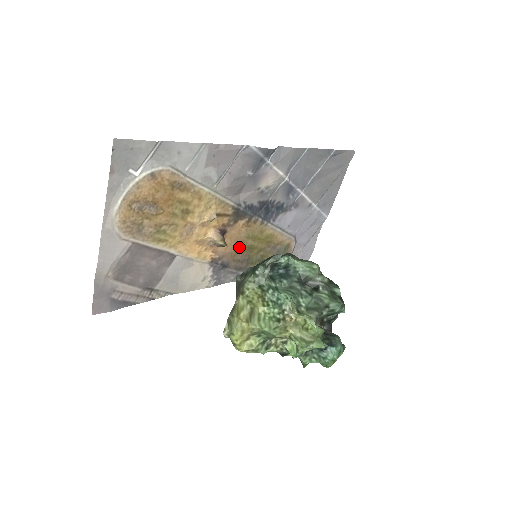
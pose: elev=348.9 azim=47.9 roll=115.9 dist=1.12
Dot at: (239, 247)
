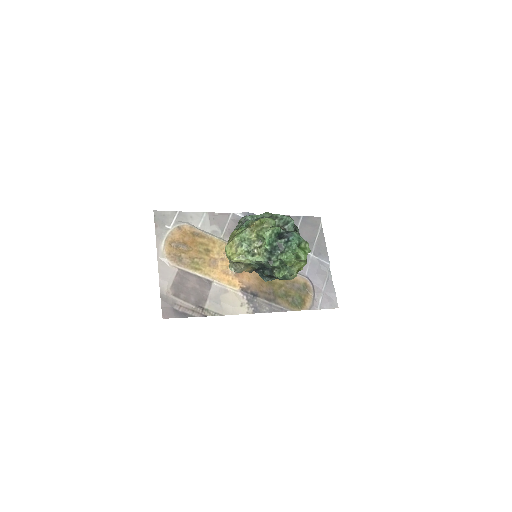
Dot at: (260, 281)
